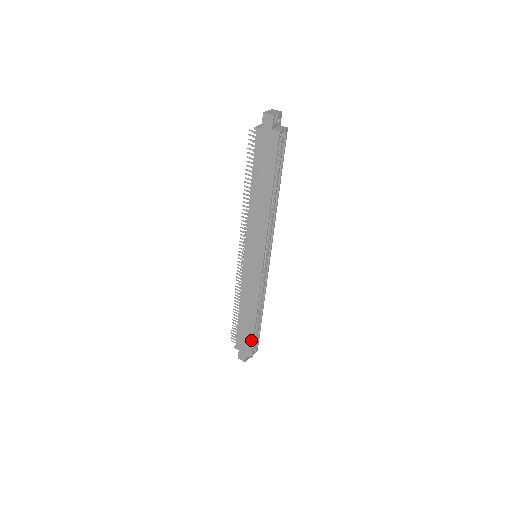
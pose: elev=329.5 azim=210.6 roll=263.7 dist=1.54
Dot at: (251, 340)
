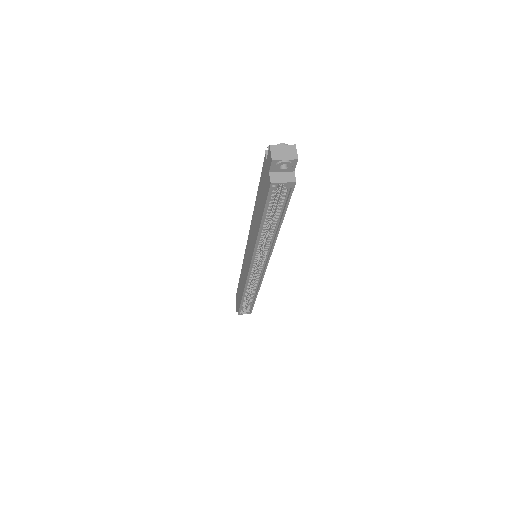
Dot at: (239, 305)
